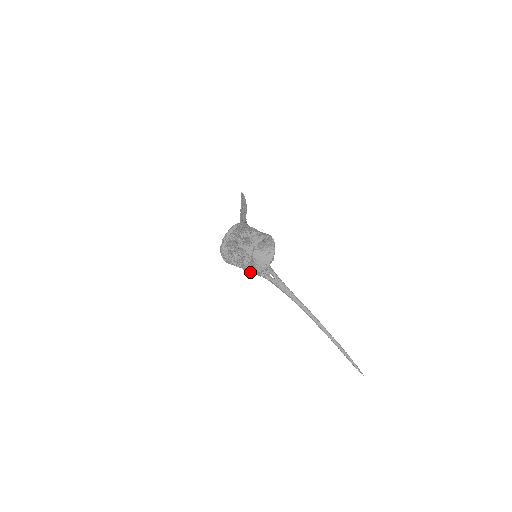
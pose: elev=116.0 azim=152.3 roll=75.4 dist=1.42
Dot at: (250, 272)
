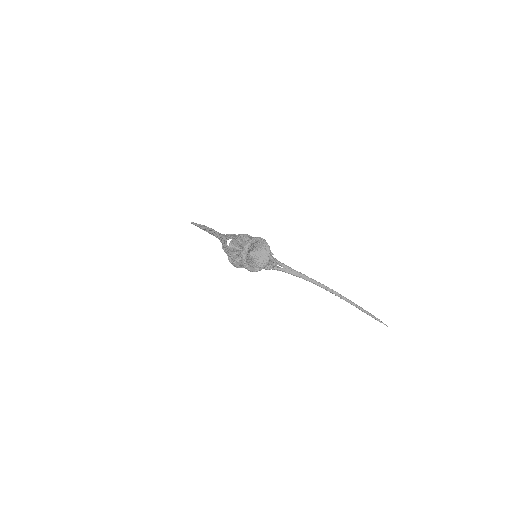
Dot at: (252, 270)
